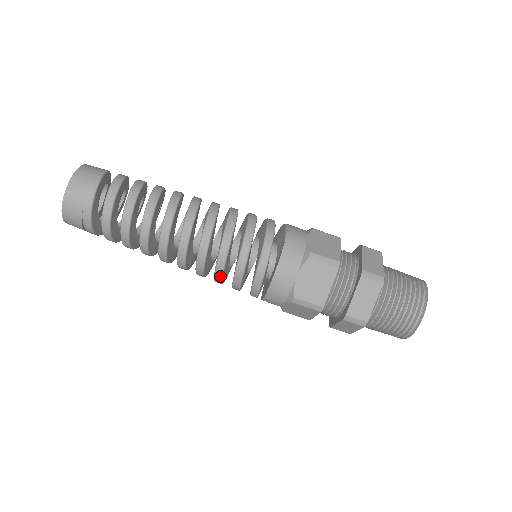
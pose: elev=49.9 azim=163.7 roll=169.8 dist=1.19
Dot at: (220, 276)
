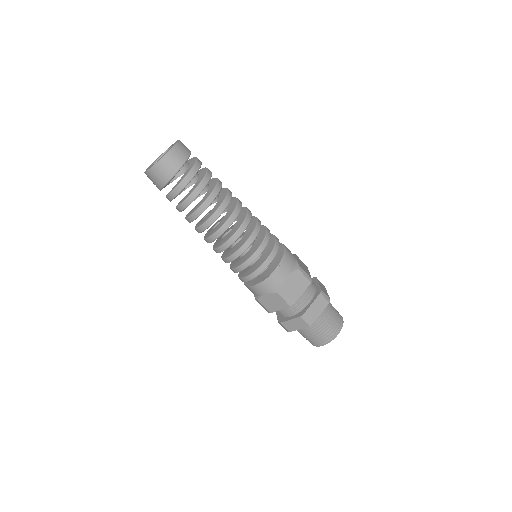
Dot at: occluded
